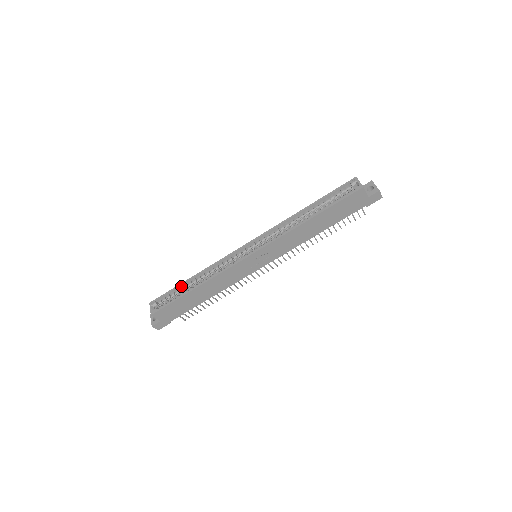
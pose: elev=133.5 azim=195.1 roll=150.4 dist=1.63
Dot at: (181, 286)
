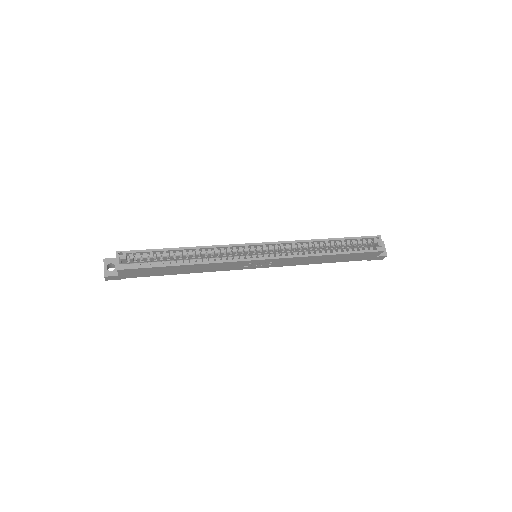
Dot at: (165, 251)
